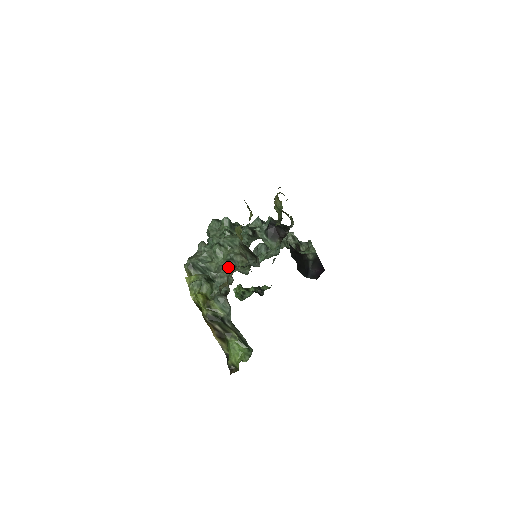
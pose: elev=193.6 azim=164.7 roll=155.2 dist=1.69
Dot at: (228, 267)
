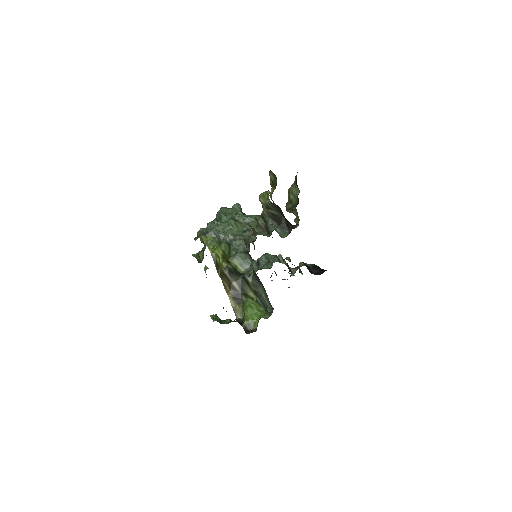
Dot at: (245, 235)
